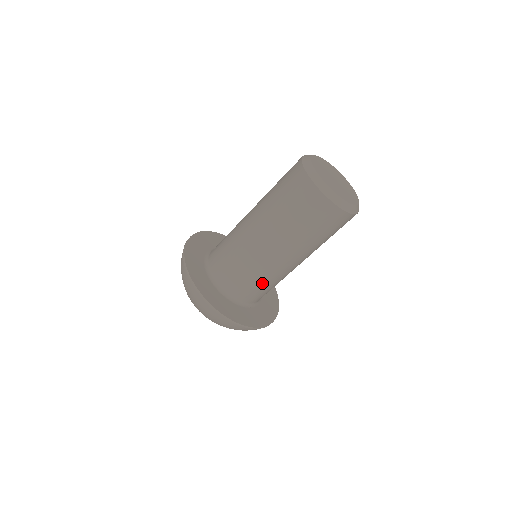
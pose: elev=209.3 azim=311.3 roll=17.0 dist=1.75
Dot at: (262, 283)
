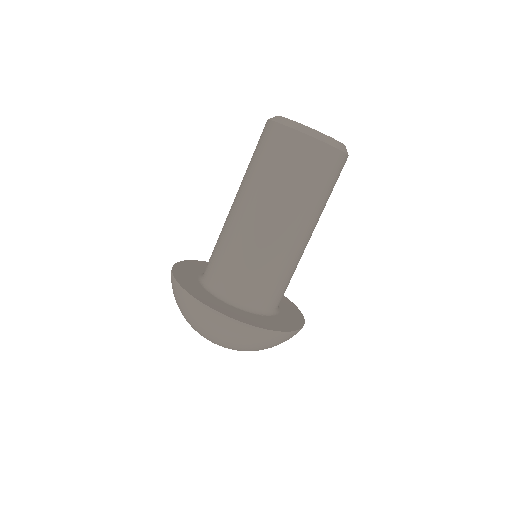
Dot at: (265, 272)
